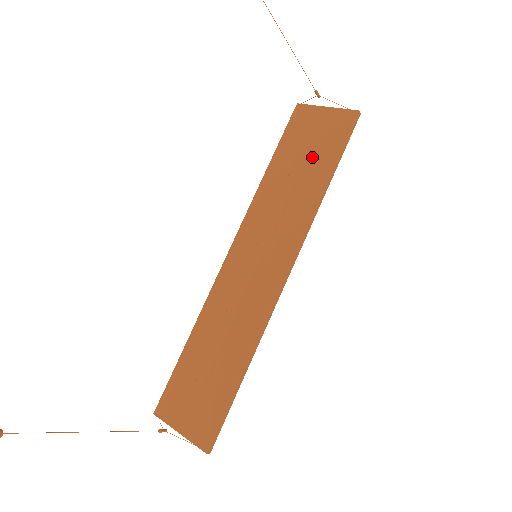
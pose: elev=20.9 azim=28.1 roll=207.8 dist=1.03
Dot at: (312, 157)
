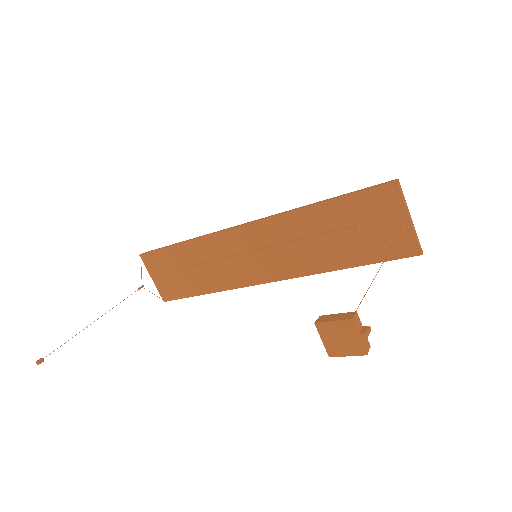
Dot at: (354, 241)
